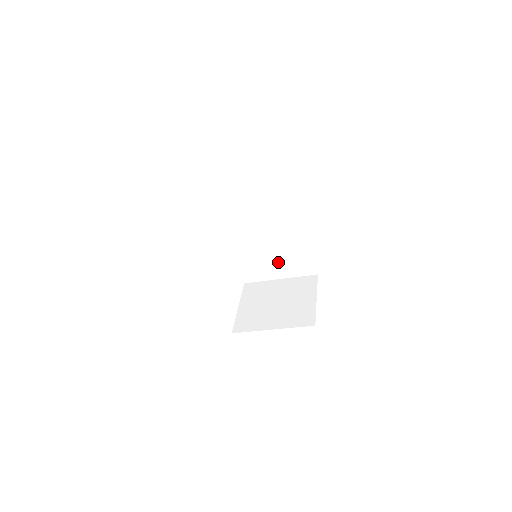
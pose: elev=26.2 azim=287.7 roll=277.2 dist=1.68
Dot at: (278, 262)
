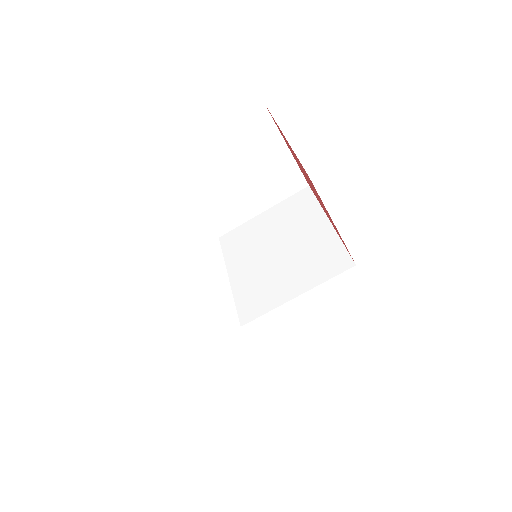
Dot at: (292, 271)
